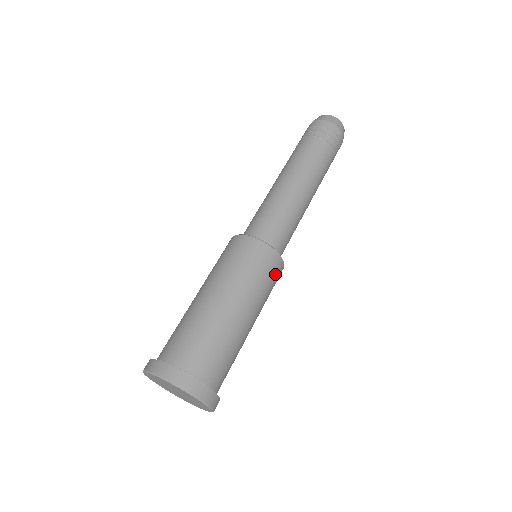
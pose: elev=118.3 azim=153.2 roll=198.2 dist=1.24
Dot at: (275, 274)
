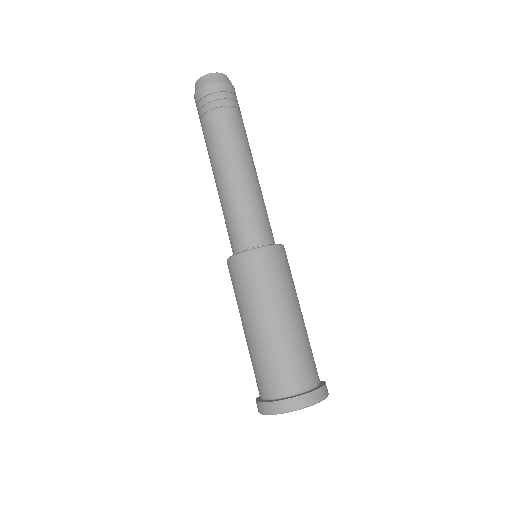
Dot at: (288, 263)
